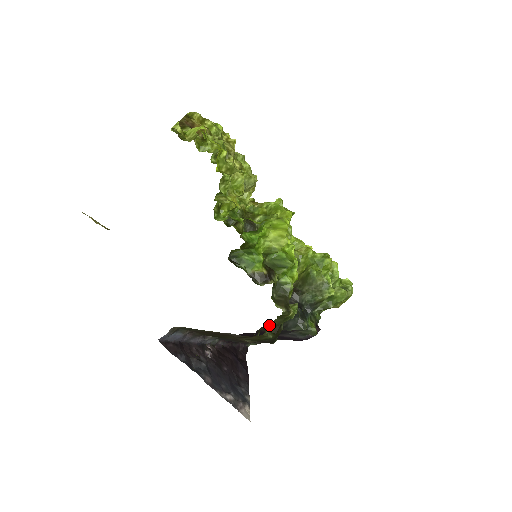
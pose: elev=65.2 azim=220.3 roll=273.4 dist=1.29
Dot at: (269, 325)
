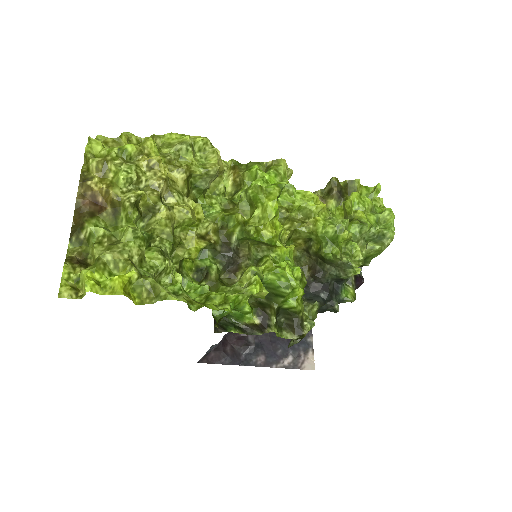
Dot at: occluded
